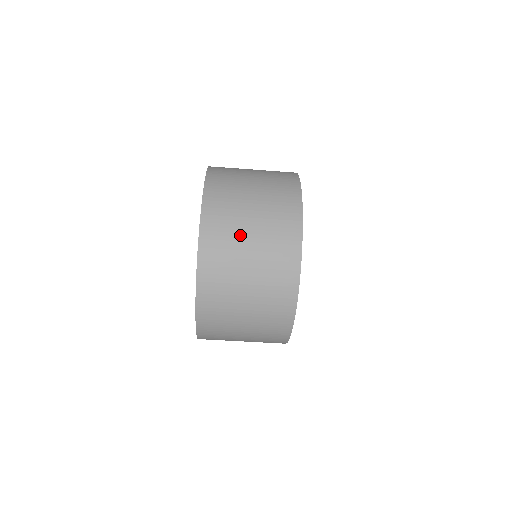
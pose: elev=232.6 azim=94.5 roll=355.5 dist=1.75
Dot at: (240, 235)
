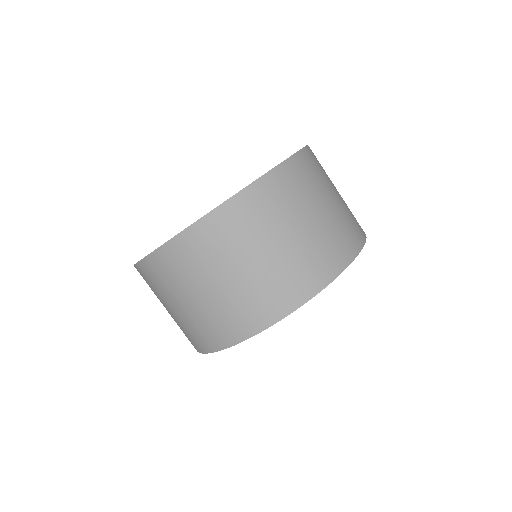
Dot at: (329, 185)
